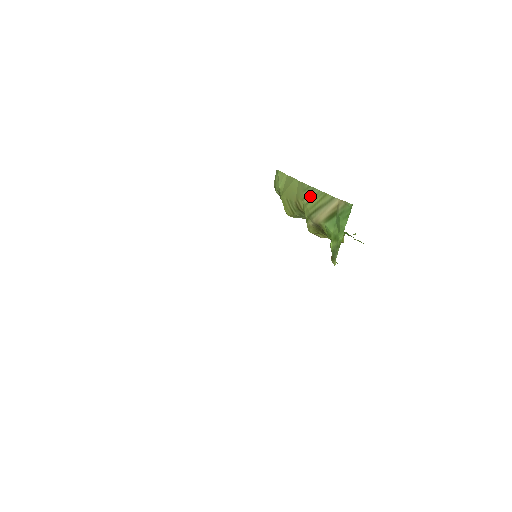
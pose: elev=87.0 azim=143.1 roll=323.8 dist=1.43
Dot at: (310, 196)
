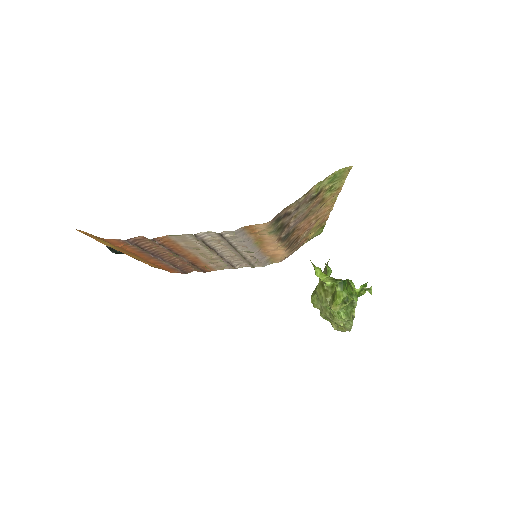
Dot at: occluded
